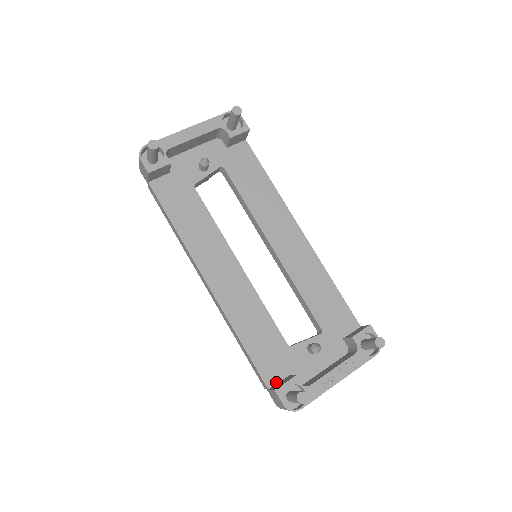
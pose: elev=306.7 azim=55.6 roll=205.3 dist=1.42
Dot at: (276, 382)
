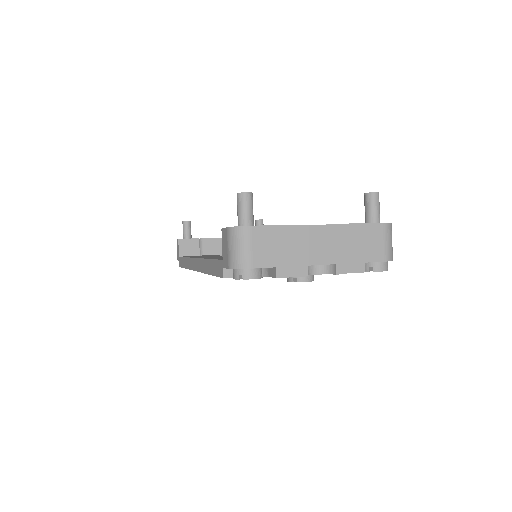
Dot at: occluded
